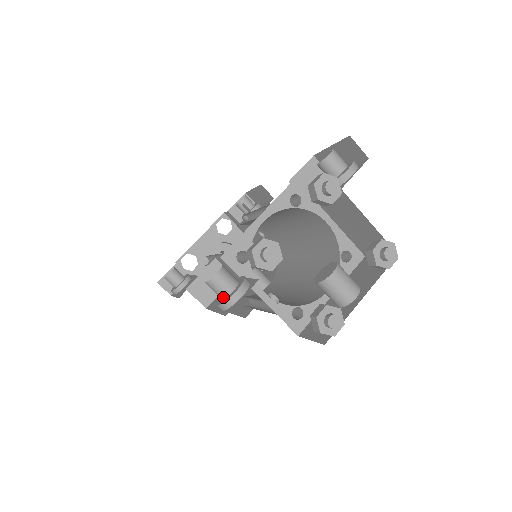
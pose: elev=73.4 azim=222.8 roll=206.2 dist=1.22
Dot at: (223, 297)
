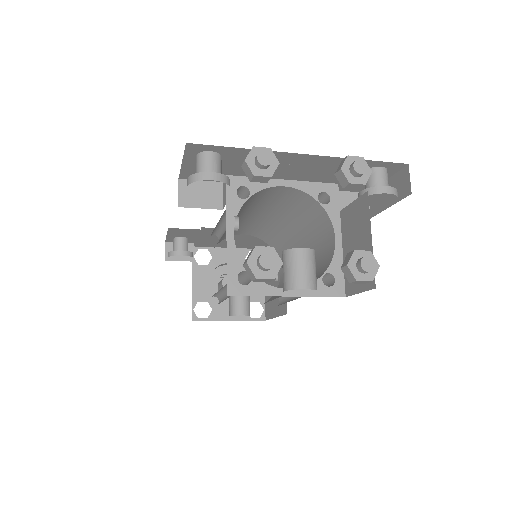
Dot at: occluded
